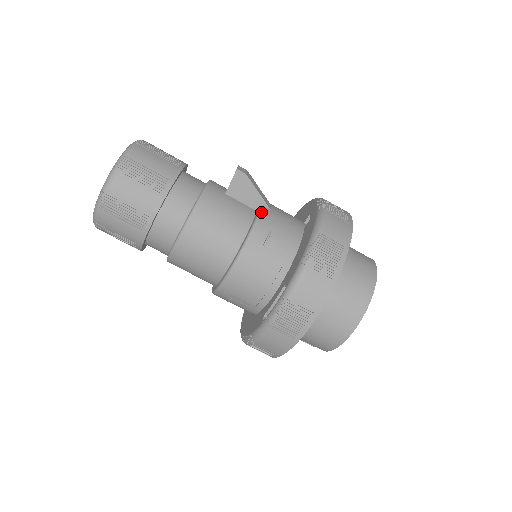
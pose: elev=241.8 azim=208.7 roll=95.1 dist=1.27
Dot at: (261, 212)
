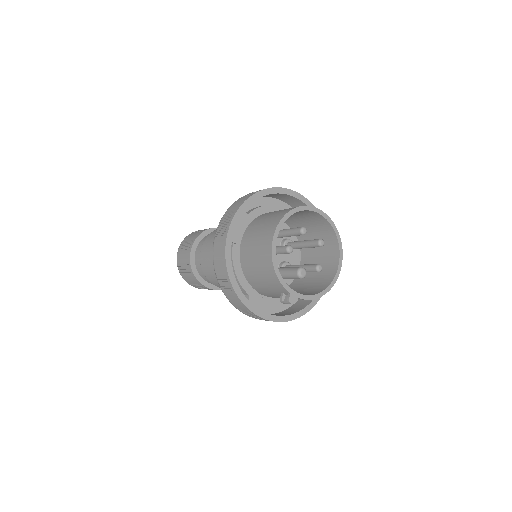
Dot at: occluded
